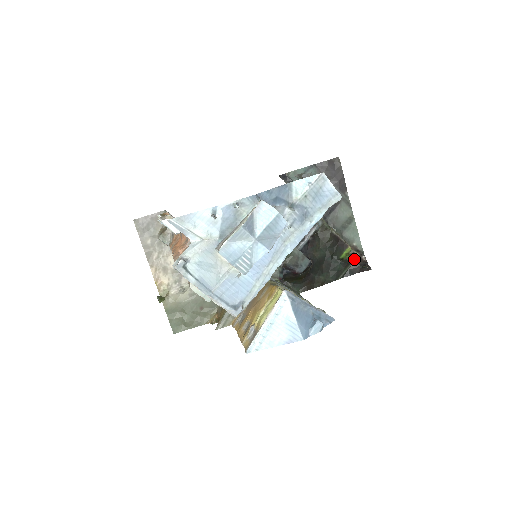
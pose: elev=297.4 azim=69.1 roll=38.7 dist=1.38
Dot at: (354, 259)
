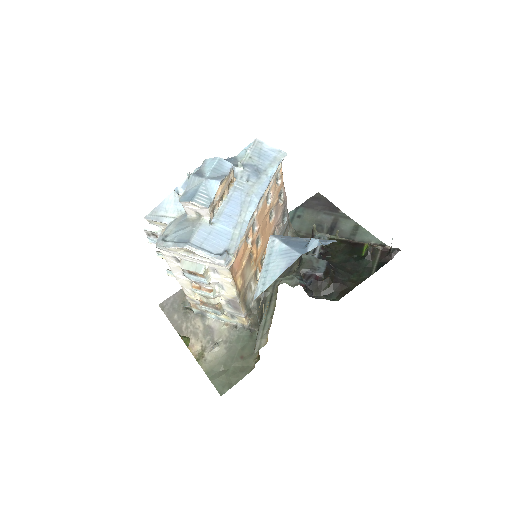
Dot at: (378, 251)
